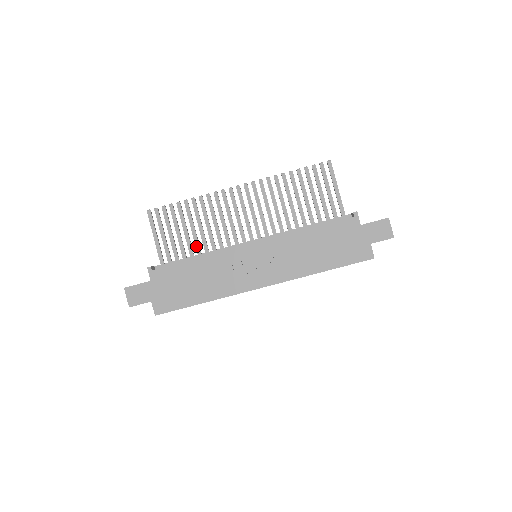
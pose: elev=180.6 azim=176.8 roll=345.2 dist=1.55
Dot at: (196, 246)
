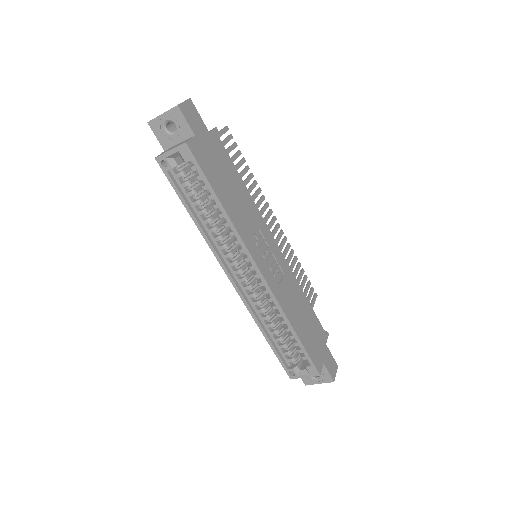
Dot at: occluded
